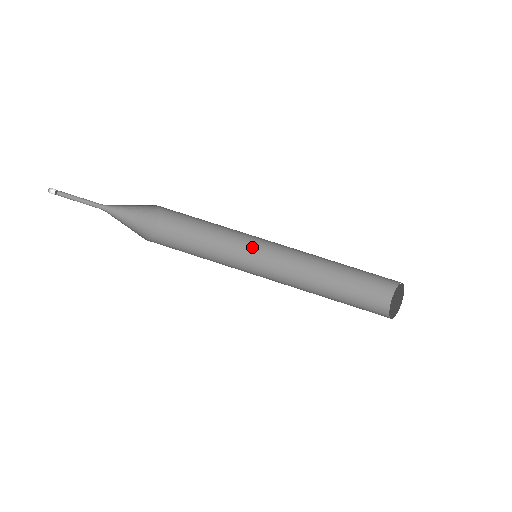
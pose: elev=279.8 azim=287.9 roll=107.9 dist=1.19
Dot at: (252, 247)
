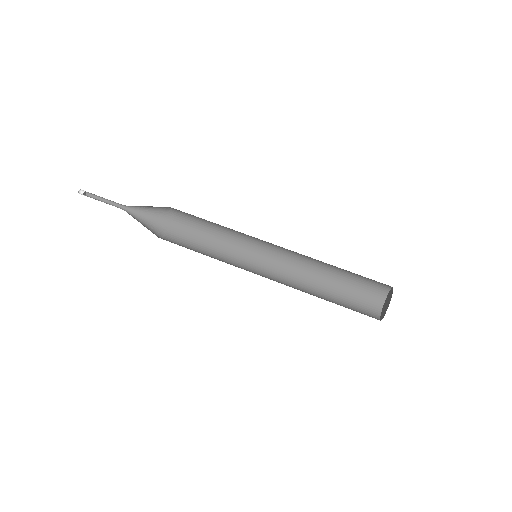
Dot at: (250, 261)
